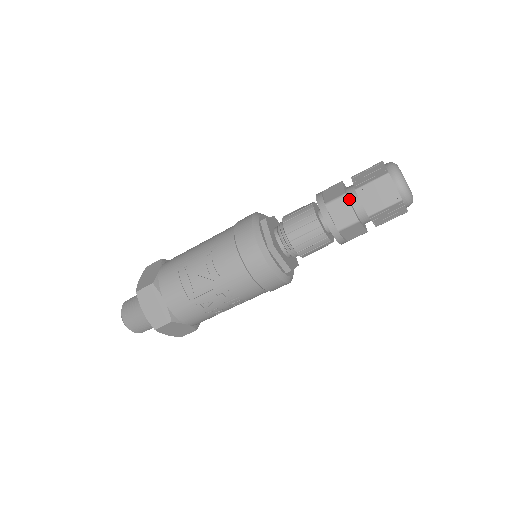
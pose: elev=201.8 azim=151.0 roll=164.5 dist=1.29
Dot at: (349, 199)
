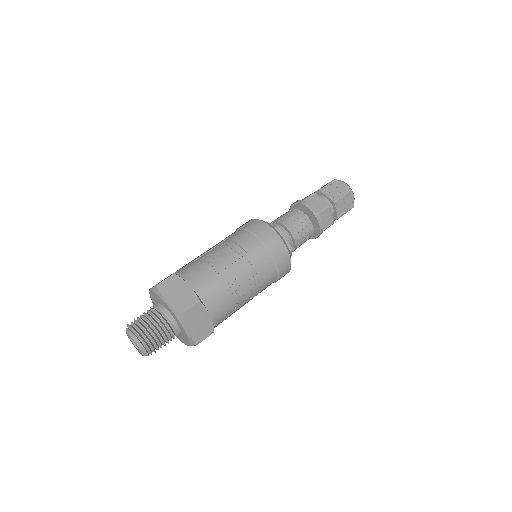
Dot at: occluded
